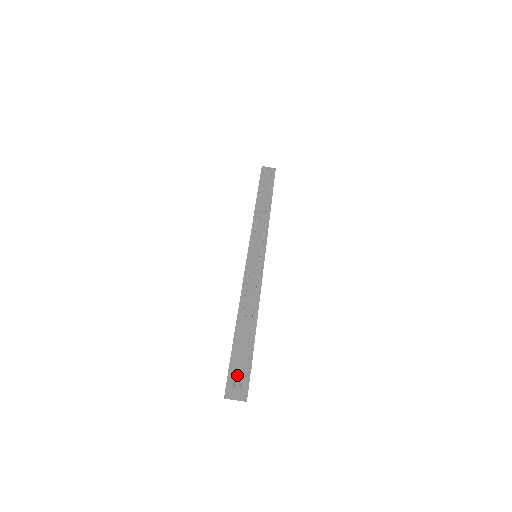
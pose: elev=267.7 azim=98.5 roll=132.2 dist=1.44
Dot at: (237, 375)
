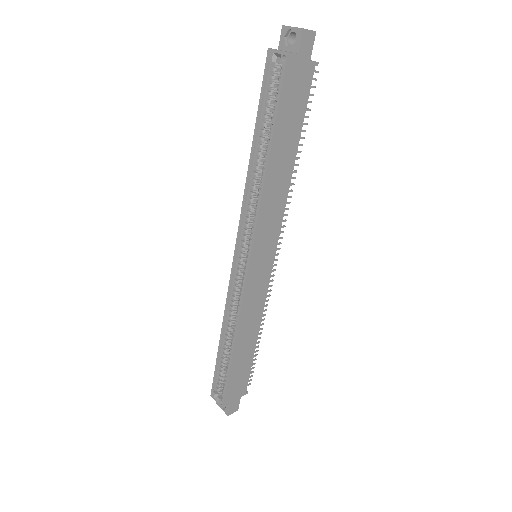
Dot at: occluded
